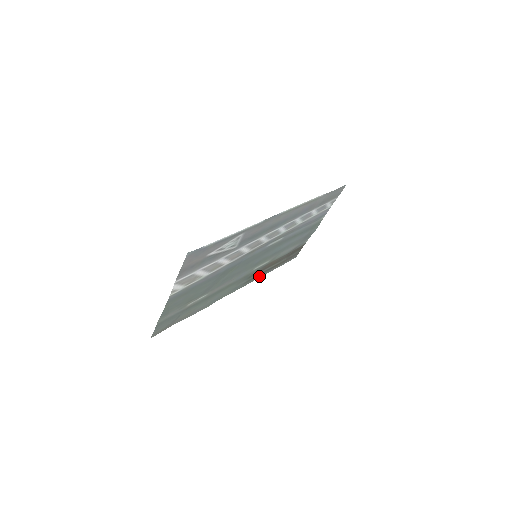
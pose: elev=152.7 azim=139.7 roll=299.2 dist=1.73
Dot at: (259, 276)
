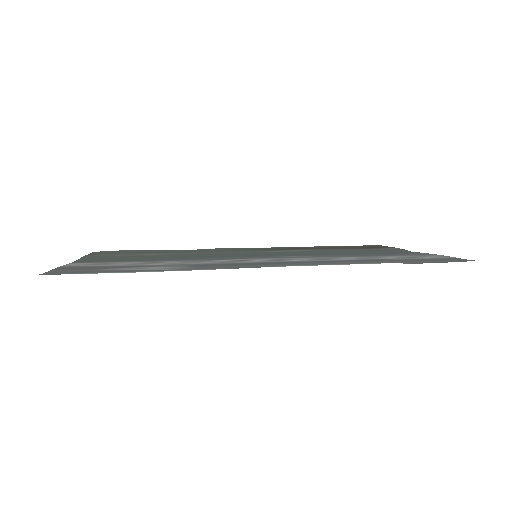
Dot at: occluded
